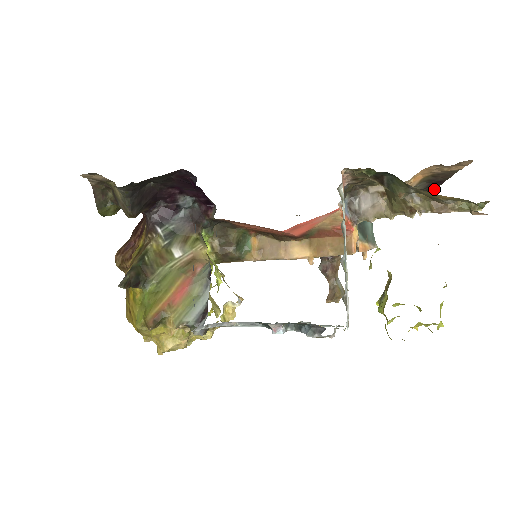
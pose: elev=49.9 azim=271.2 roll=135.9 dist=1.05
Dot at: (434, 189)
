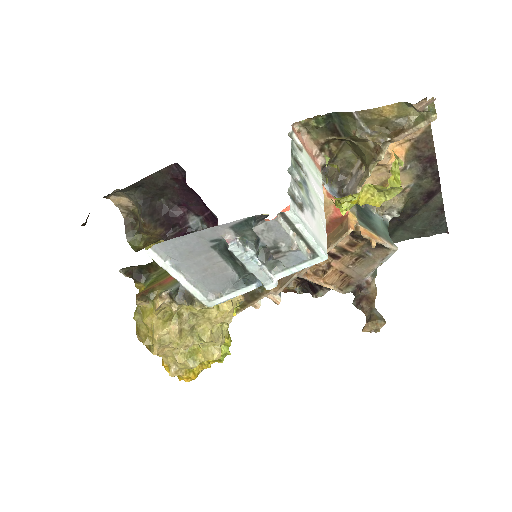
Dot at: (438, 177)
